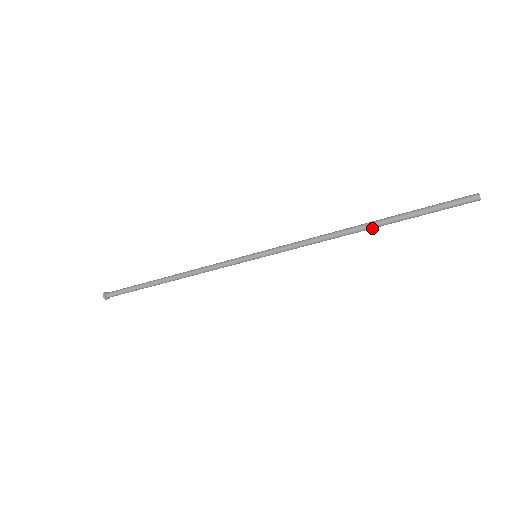
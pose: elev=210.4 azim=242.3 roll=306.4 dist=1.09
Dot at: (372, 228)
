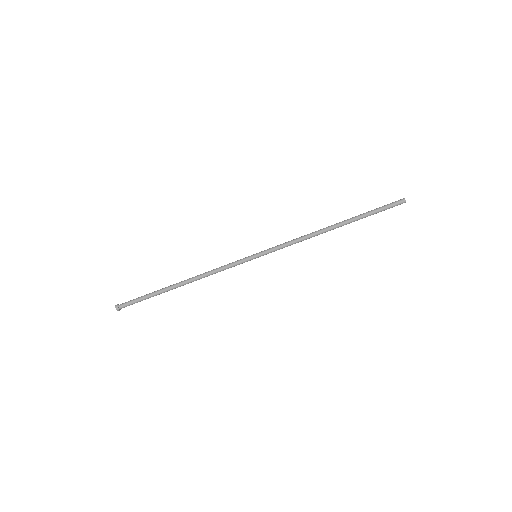
Dot at: (340, 226)
